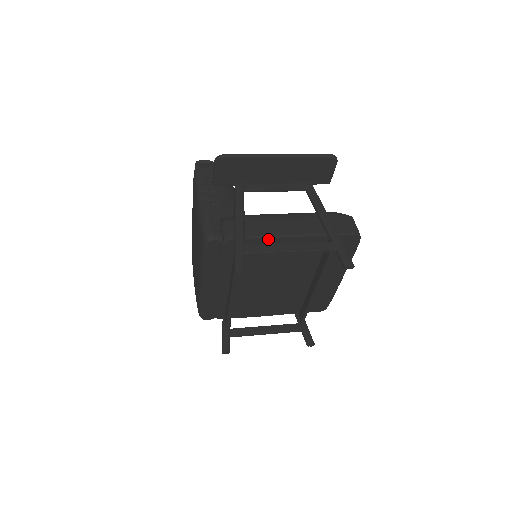
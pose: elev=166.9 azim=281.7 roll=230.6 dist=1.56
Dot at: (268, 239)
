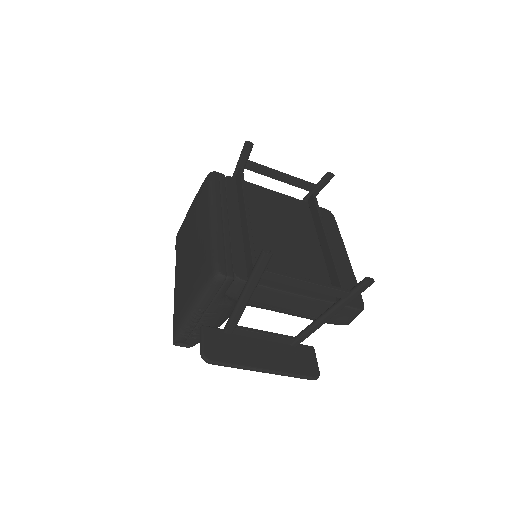
Dot at: (261, 187)
